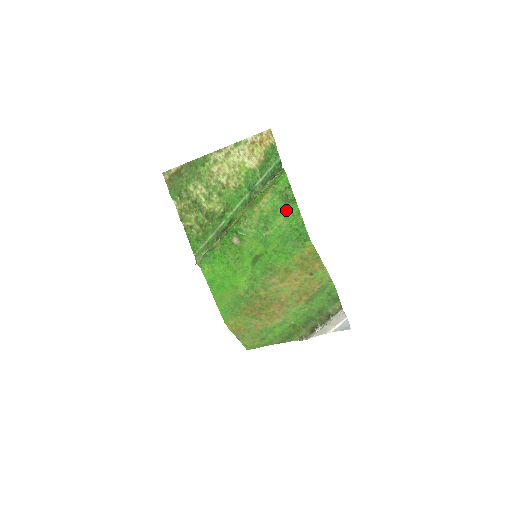
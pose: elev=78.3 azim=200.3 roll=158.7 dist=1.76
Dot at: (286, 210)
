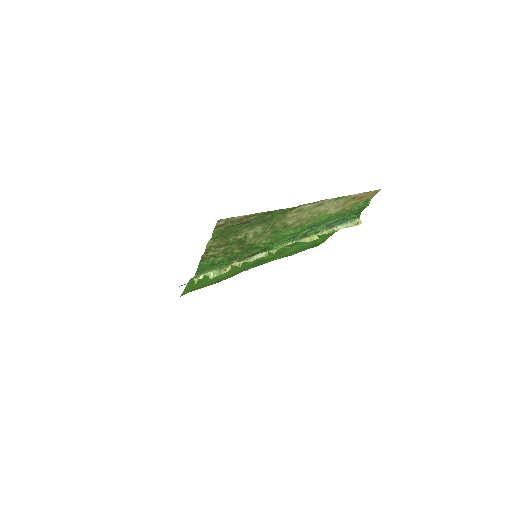
Dot at: (323, 235)
